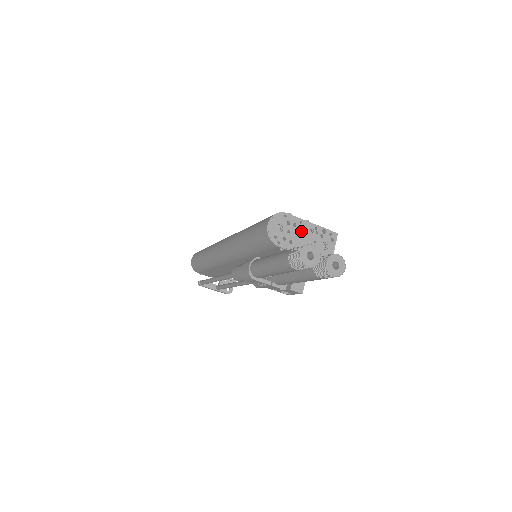
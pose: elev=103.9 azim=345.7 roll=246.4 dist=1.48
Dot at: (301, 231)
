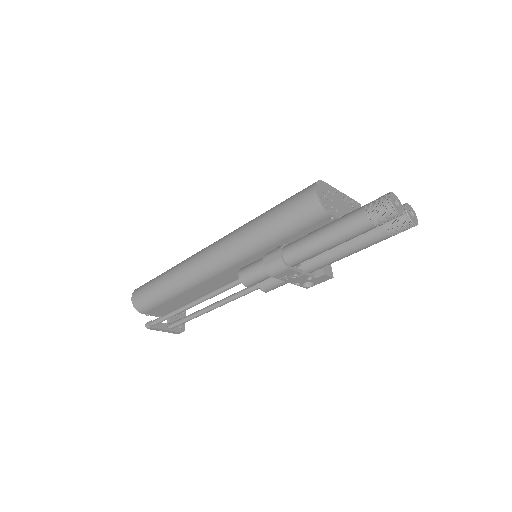
Dot at: (339, 200)
